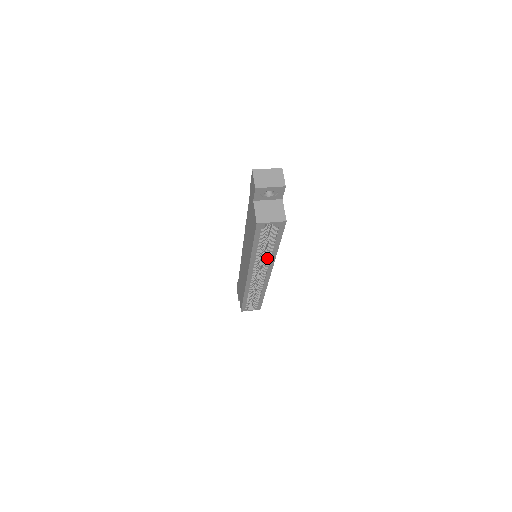
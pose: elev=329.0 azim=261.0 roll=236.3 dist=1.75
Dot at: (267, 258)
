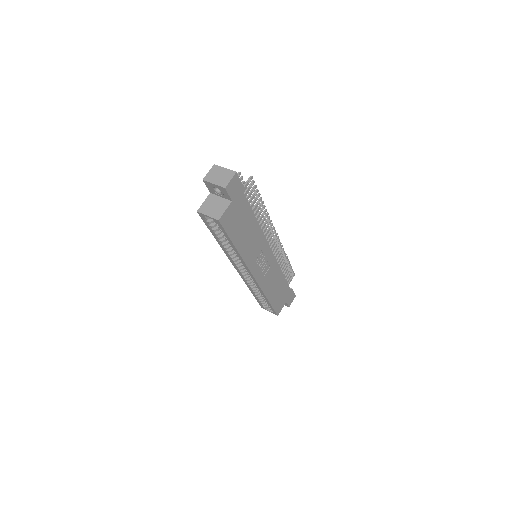
Dot at: occluded
